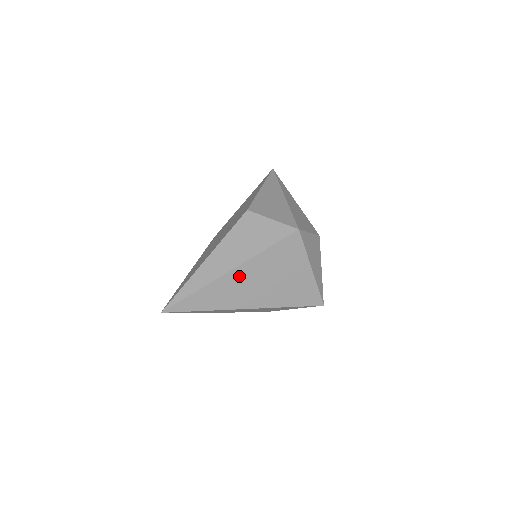
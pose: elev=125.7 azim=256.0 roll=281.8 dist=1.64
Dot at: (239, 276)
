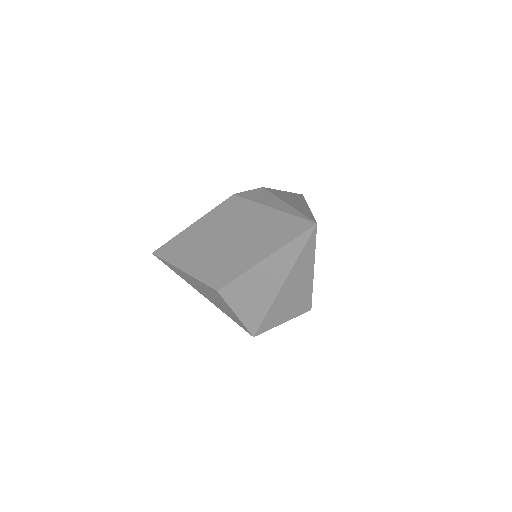
Dot at: occluded
